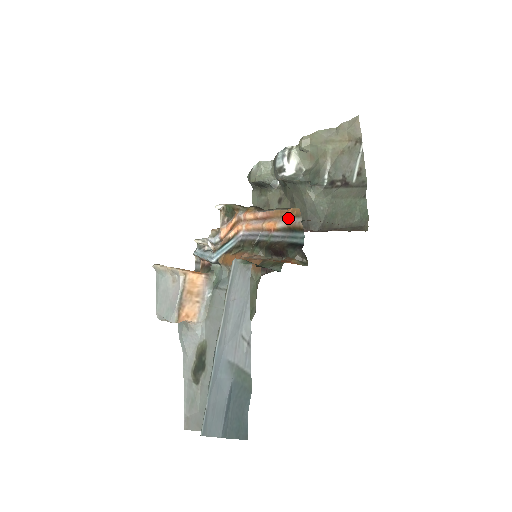
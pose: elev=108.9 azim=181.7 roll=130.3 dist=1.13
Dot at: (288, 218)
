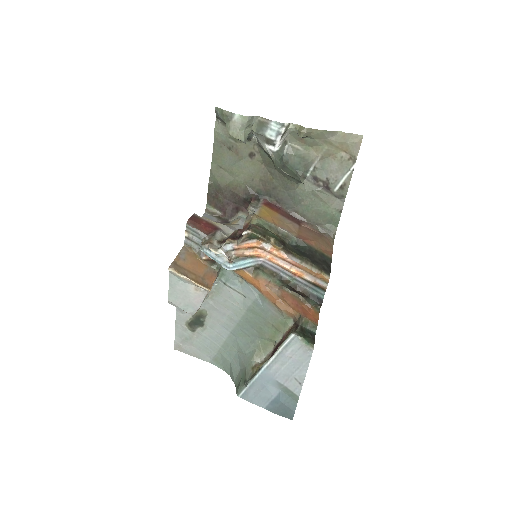
Dot at: (316, 278)
